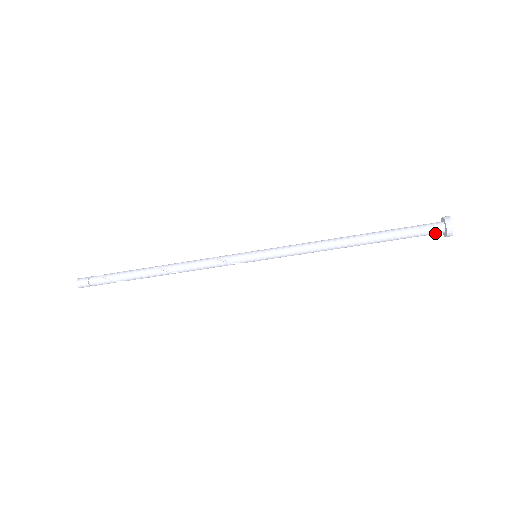
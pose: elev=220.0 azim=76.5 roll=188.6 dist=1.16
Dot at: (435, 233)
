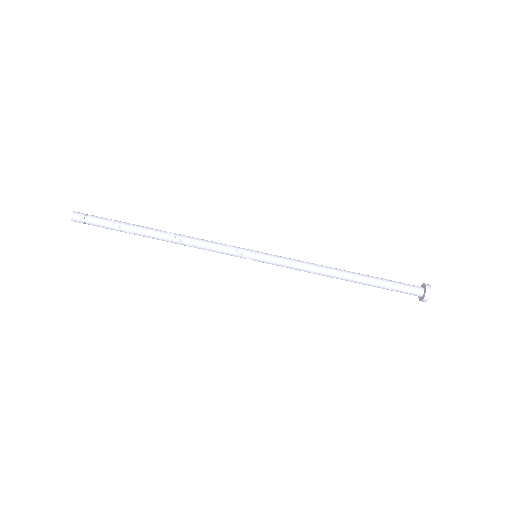
Dot at: (416, 290)
